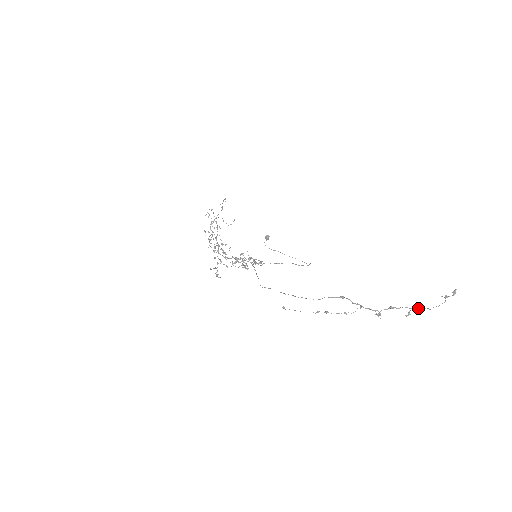
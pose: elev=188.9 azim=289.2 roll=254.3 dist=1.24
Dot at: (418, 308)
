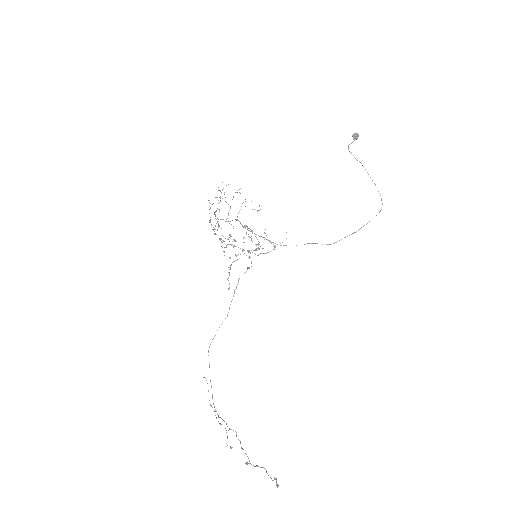
Dot at: (254, 466)
